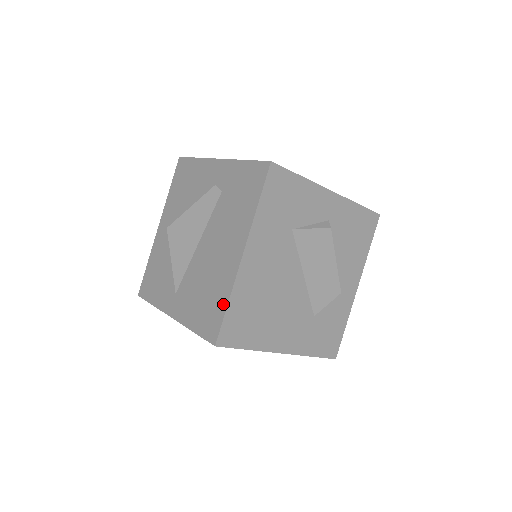
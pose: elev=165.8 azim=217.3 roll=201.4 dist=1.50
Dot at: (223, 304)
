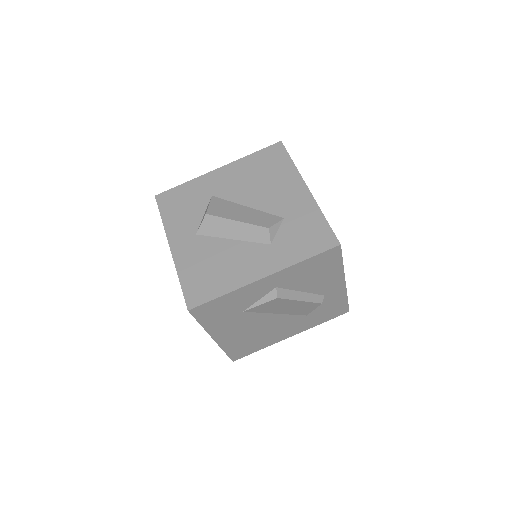
Dot at: occluded
